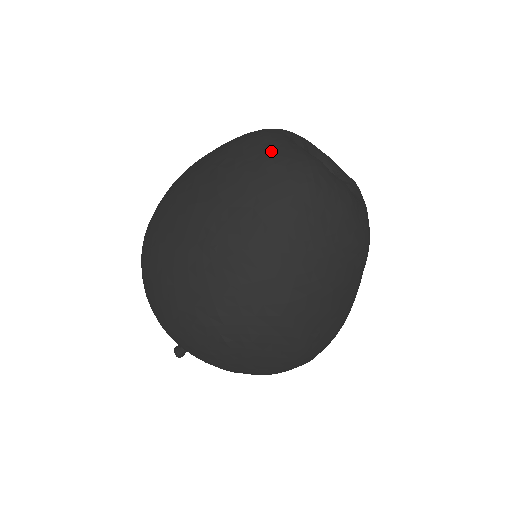
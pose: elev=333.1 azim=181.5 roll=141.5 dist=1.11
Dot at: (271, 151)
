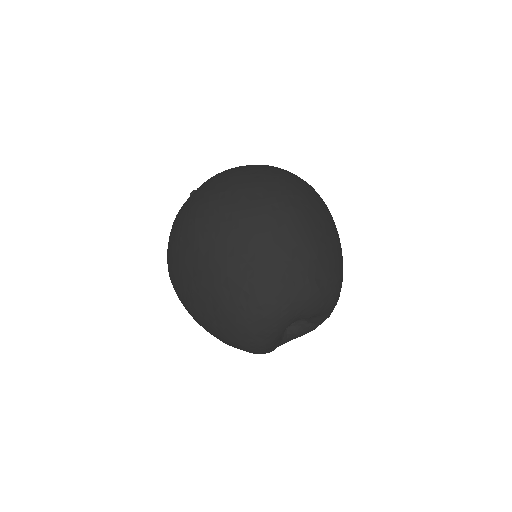
Dot at: (257, 328)
